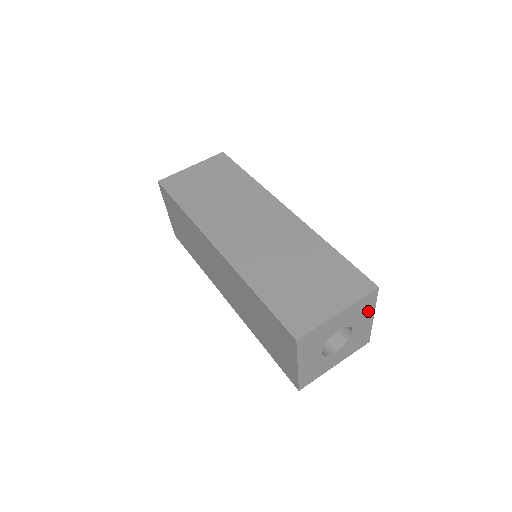
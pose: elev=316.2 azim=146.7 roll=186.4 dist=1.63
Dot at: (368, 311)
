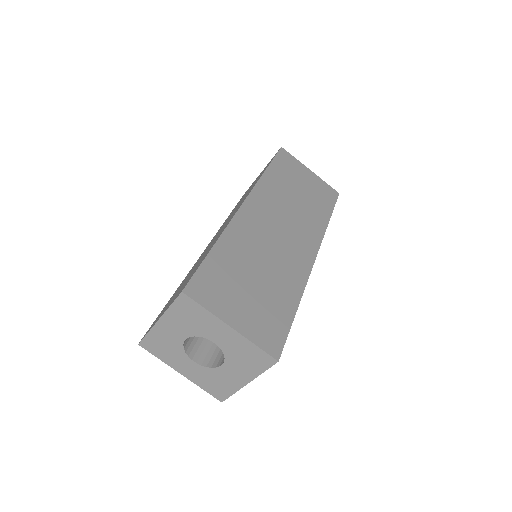
Dot at: (208, 320)
